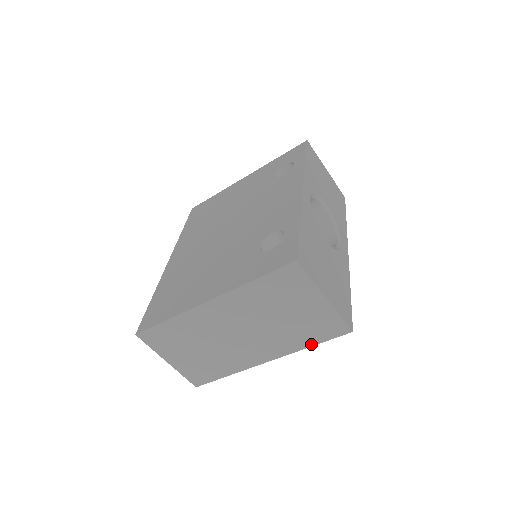
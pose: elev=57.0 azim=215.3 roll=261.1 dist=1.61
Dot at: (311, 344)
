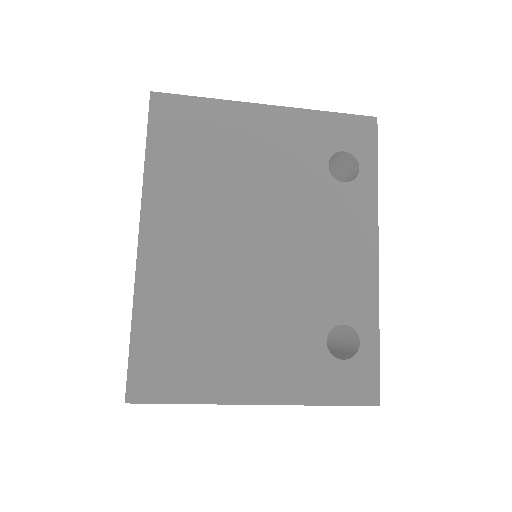
Dot at: occluded
